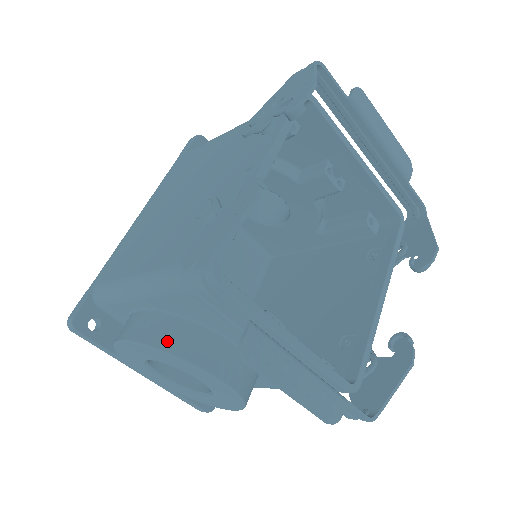
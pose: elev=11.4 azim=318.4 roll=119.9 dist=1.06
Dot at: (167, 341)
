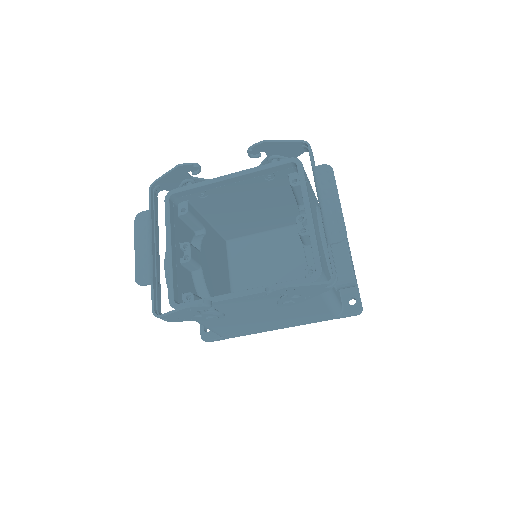
Dot at: occluded
